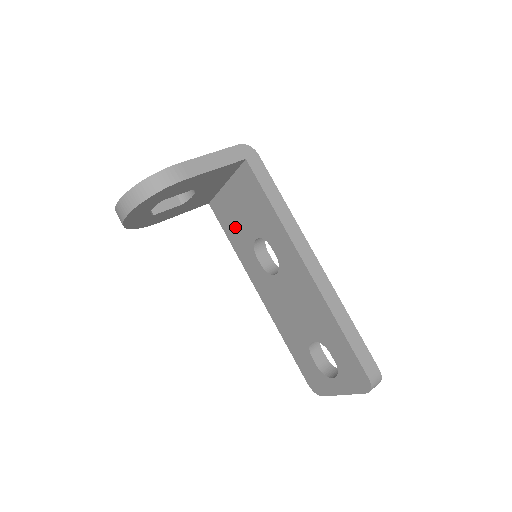
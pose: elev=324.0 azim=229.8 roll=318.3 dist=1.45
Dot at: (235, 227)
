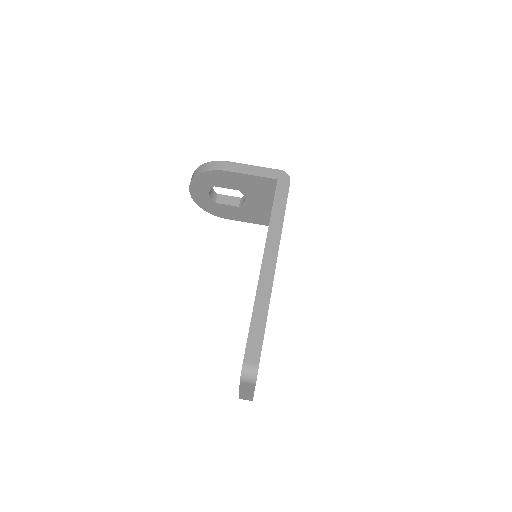
Dot at: occluded
